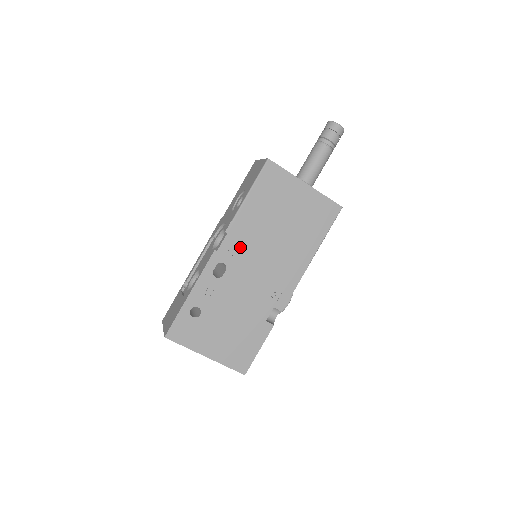
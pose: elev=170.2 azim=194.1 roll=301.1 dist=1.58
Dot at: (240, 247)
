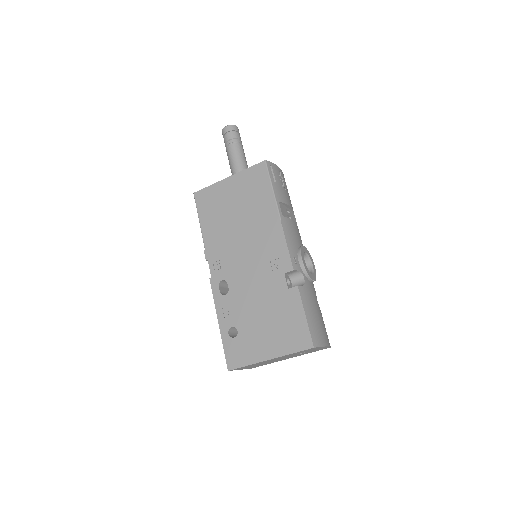
Dot at: (223, 259)
